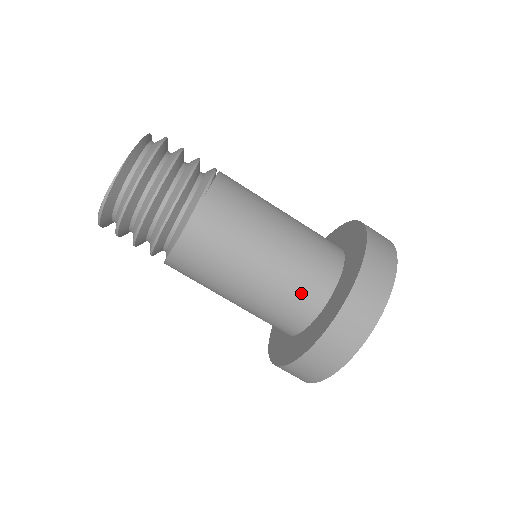
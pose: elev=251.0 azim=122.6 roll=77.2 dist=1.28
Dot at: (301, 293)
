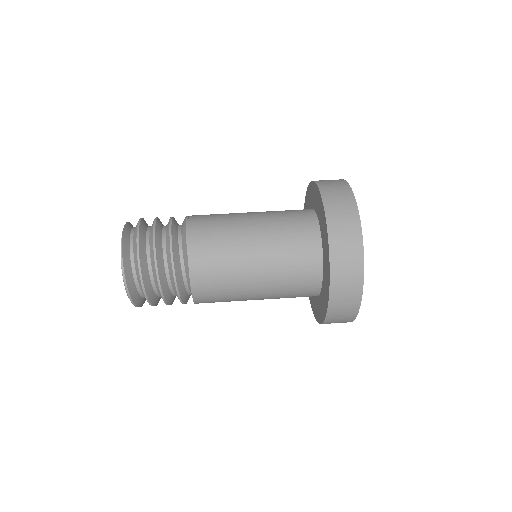
Dot at: (298, 243)
